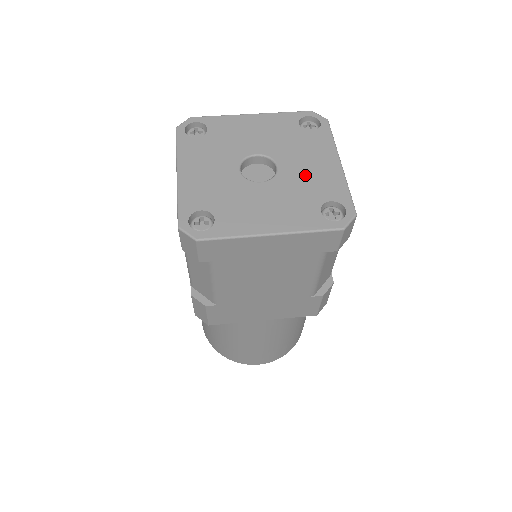
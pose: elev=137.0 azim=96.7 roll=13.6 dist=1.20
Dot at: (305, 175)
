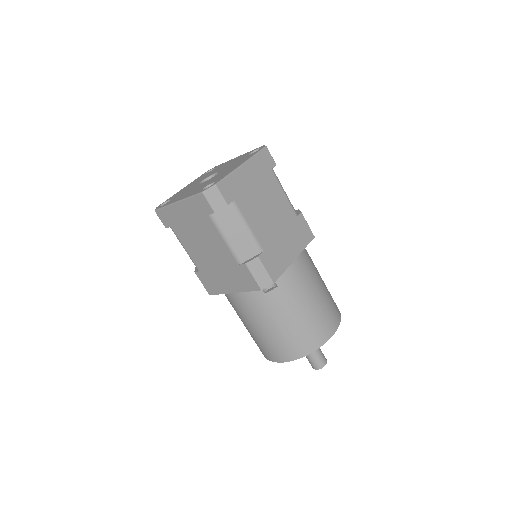
Dot at: occluded
